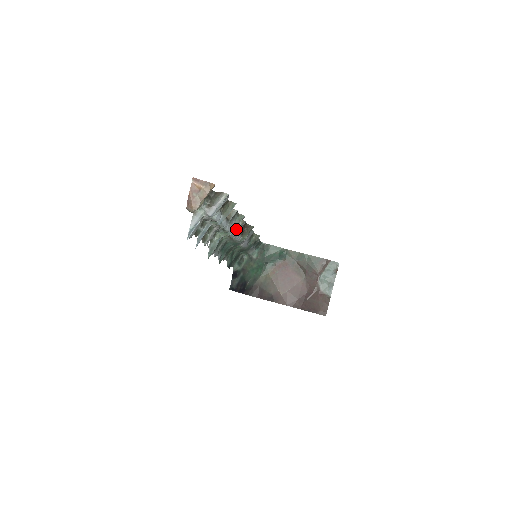
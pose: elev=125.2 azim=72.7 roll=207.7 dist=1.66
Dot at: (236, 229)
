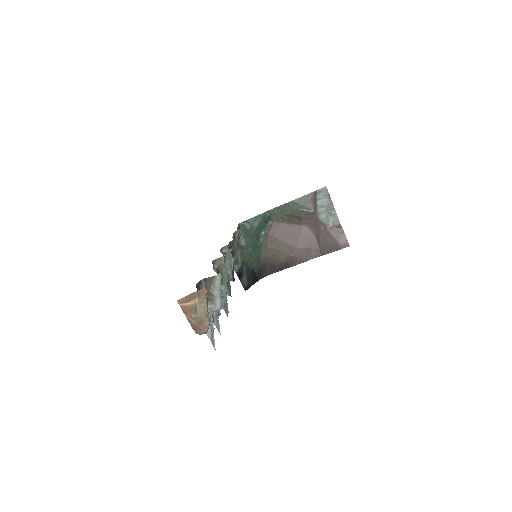
Dot at: occluded
